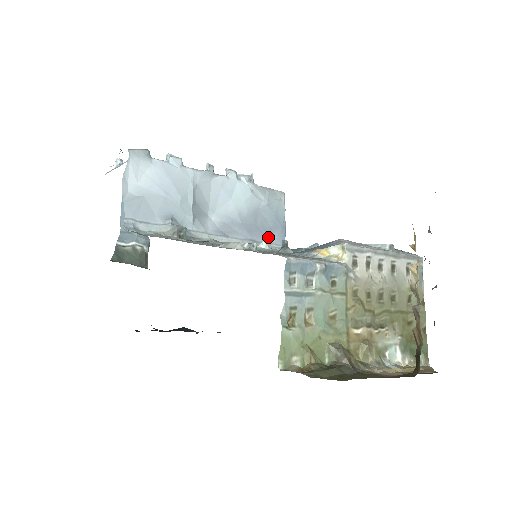
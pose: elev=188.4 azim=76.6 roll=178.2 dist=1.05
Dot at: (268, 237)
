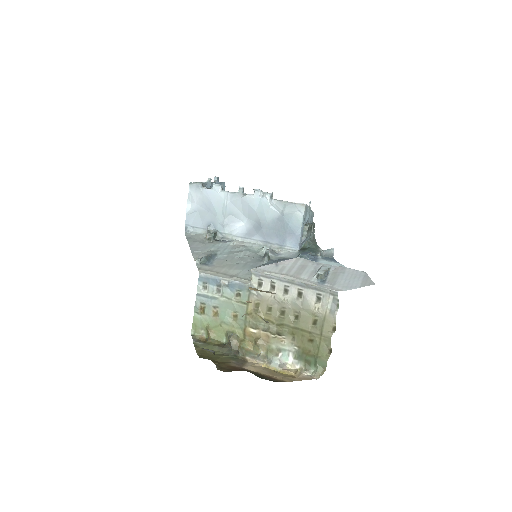
Dot at: (282, 240)
